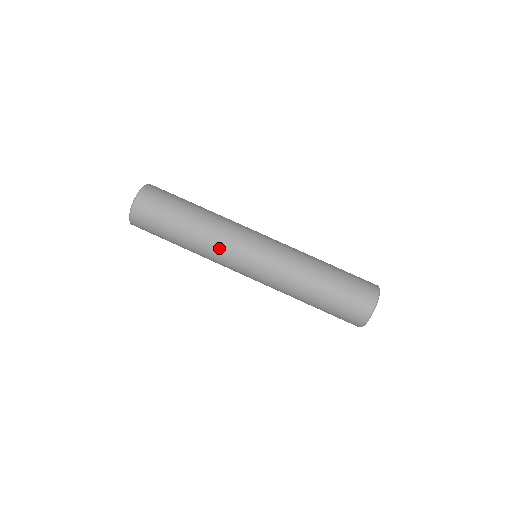
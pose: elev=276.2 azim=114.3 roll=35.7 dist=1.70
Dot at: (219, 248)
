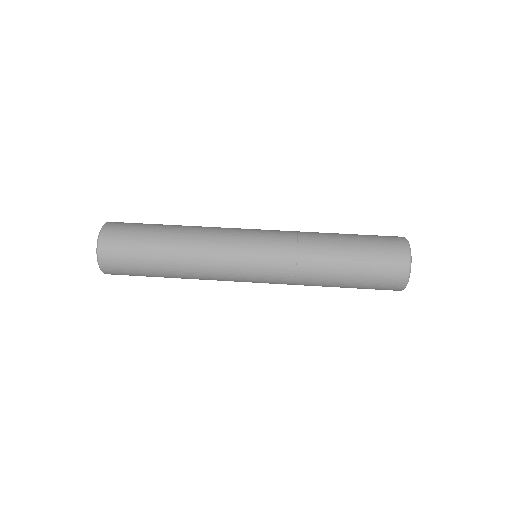
Dot at: (215, 231)
